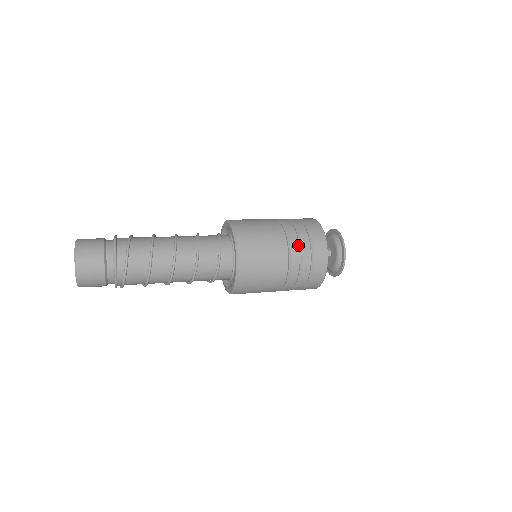
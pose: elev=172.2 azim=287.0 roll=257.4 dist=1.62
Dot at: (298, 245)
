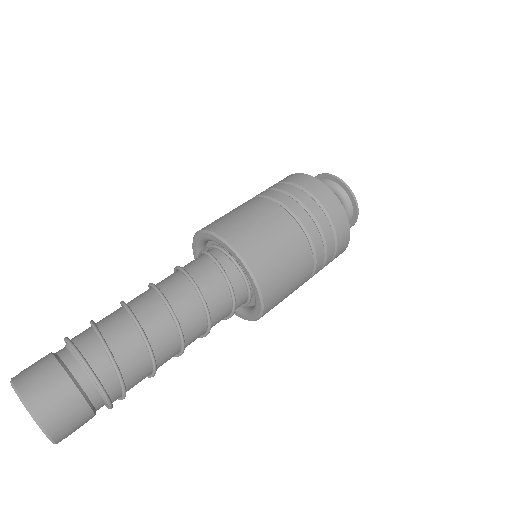
Dot at: (324, 256)
